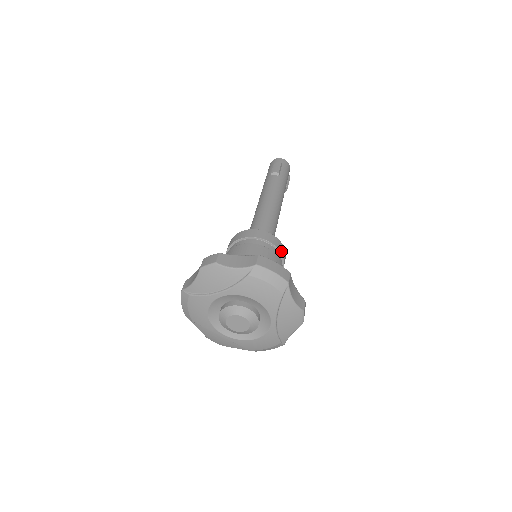
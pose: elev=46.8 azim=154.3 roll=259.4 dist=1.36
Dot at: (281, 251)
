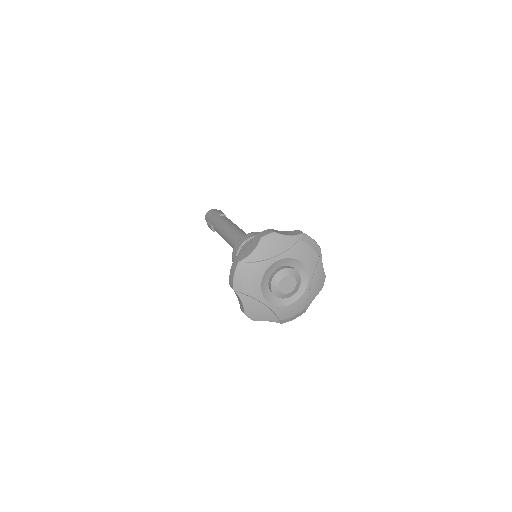
Dot at: occluded
